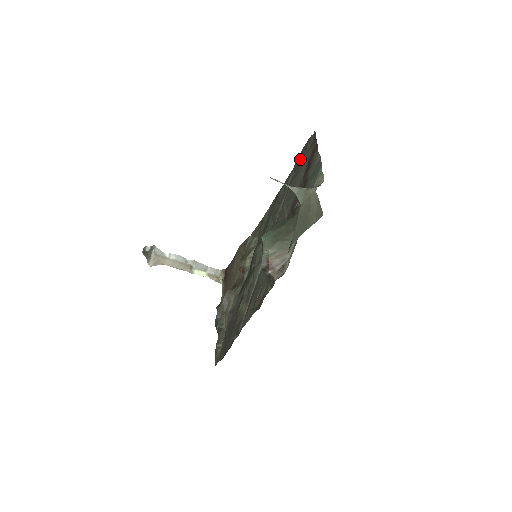
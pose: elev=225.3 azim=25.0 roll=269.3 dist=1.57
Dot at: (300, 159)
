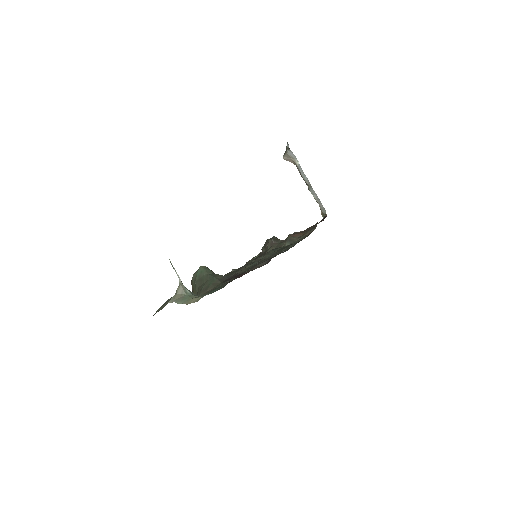
Dot at: occluded
